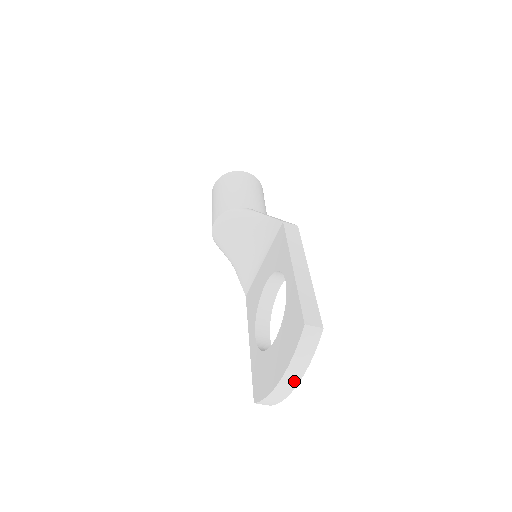
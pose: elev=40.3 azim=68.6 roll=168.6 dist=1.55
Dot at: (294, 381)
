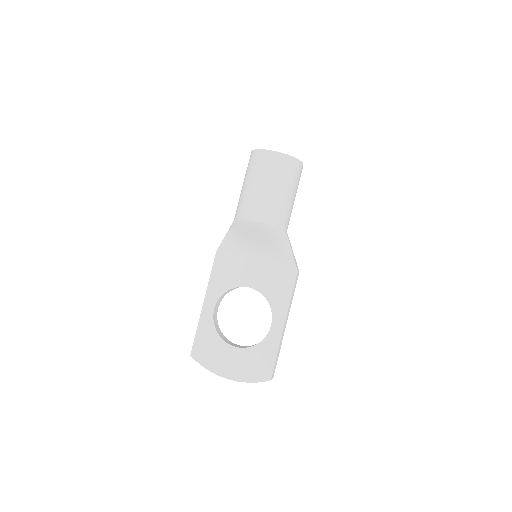
Dot at: occluded
